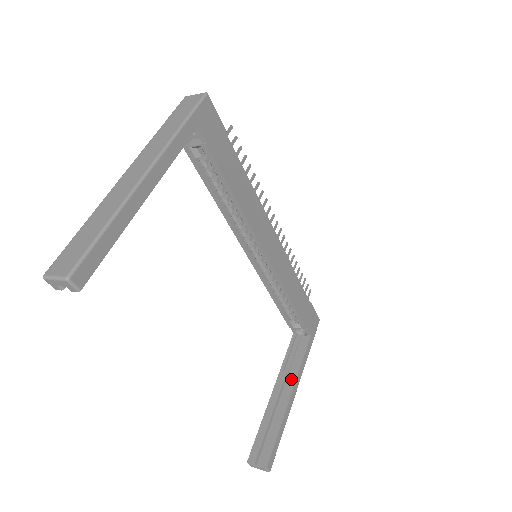
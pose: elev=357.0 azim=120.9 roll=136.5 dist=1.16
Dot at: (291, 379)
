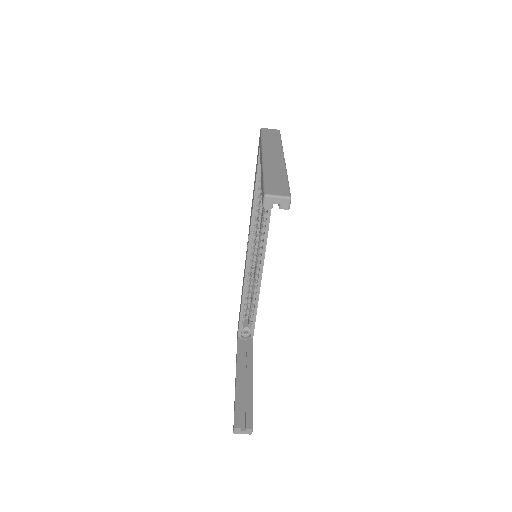
Dot at: (249, 367)
